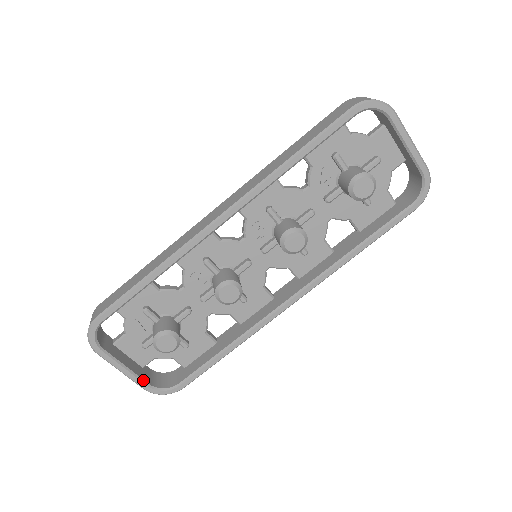
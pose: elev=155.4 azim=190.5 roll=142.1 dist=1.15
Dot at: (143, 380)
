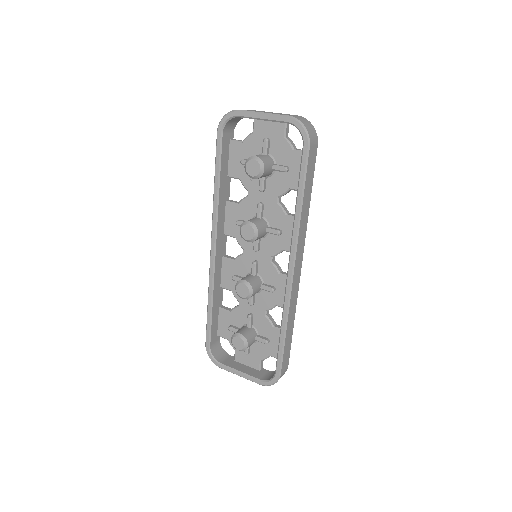
Dot at: (254, 378)
